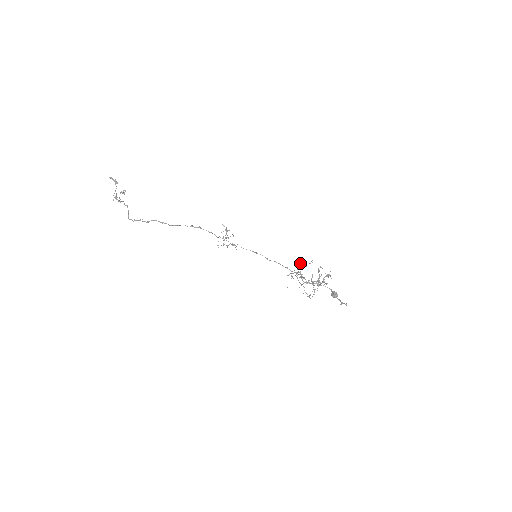
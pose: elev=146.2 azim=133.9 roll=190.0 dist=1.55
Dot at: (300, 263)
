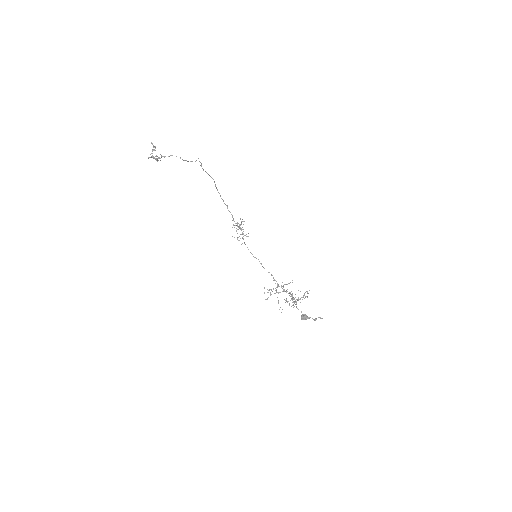
Dot at: (277, 285)
